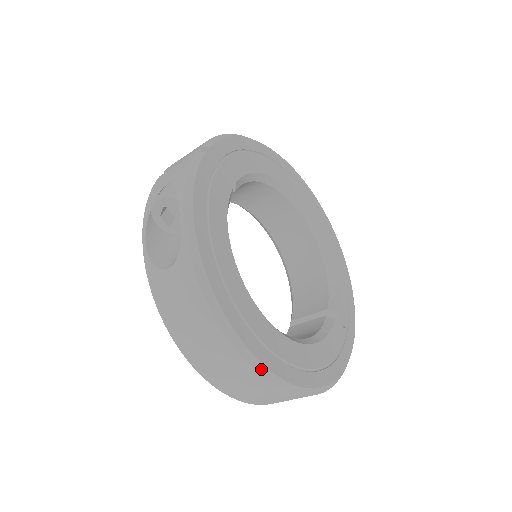
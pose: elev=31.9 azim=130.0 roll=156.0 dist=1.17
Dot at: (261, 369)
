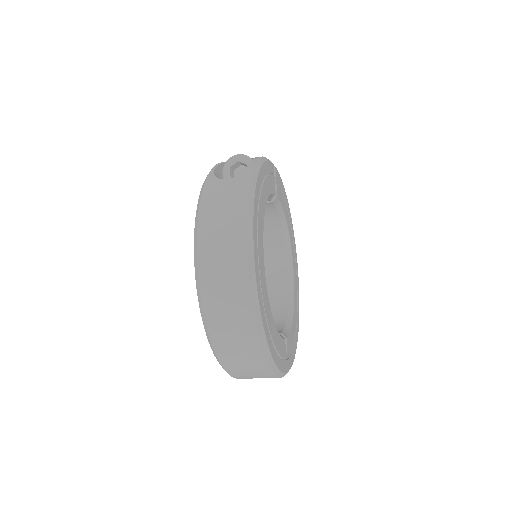
Dot at: (252, 269)
